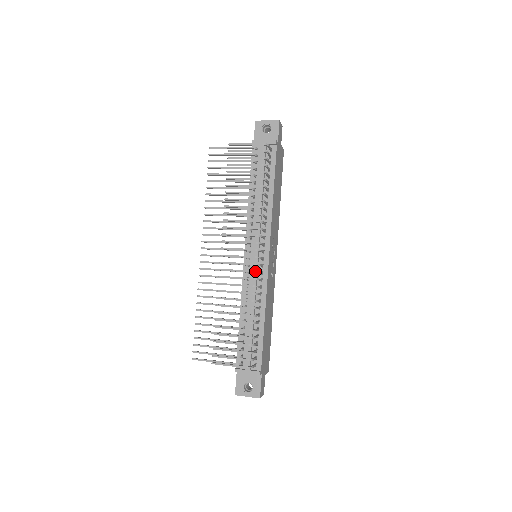
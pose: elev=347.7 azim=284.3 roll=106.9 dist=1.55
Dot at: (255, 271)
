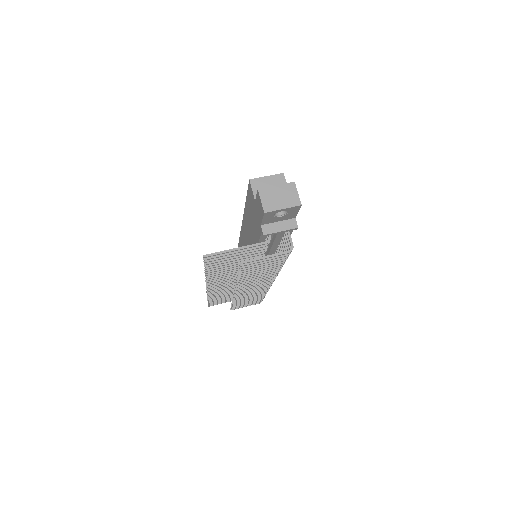
Dot at: occluded
